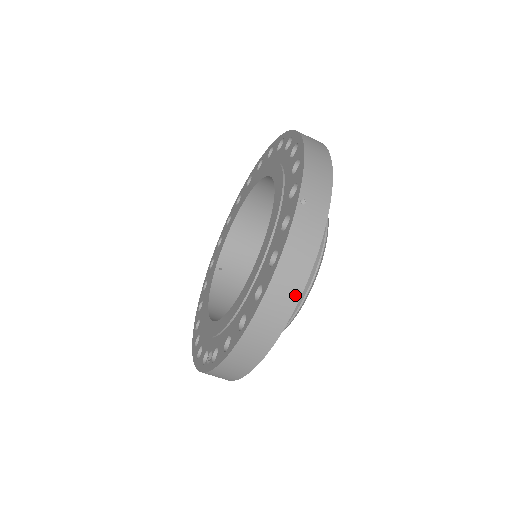
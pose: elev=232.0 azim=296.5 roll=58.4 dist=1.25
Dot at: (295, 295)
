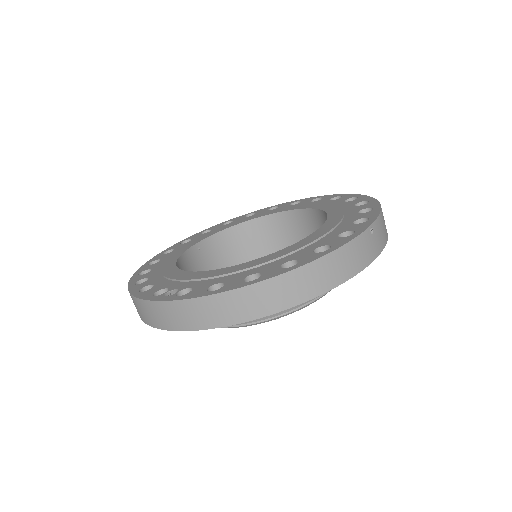
Dot at: (320, 289)
